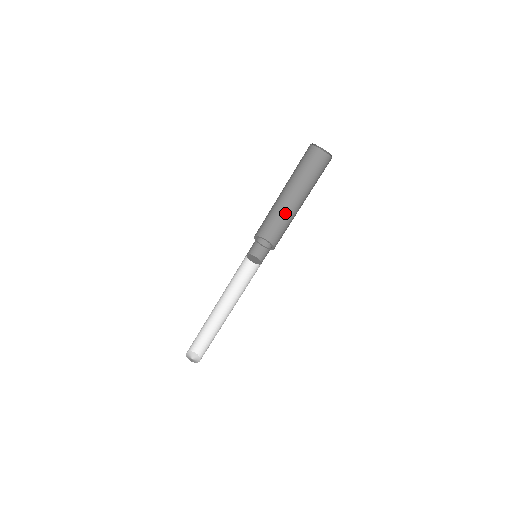
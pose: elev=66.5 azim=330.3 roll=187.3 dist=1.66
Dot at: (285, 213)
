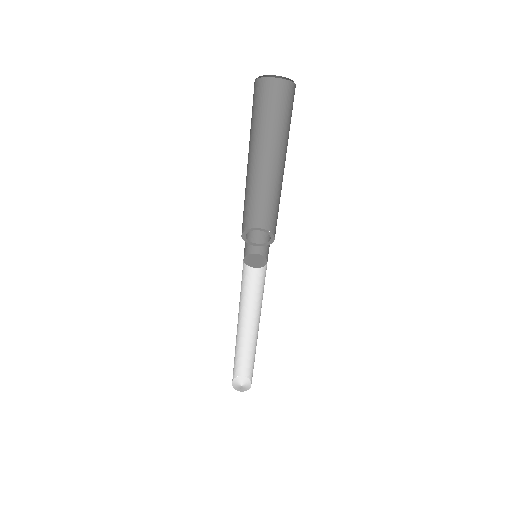
Dot at: (258, 185)
